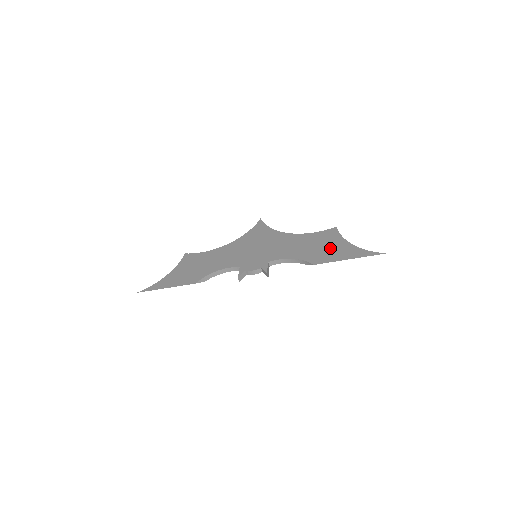
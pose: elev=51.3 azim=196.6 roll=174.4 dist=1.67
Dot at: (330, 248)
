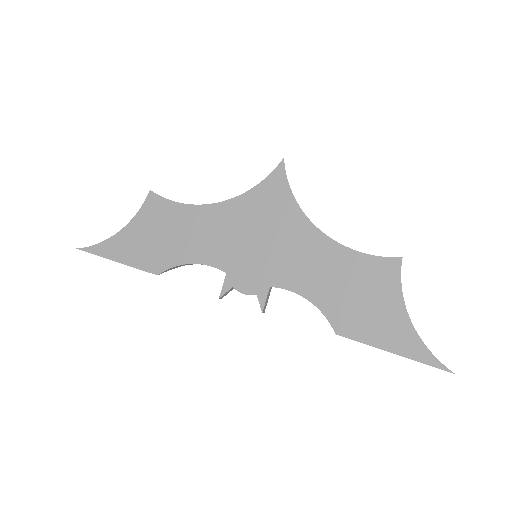
Dot at: (372, 309)
